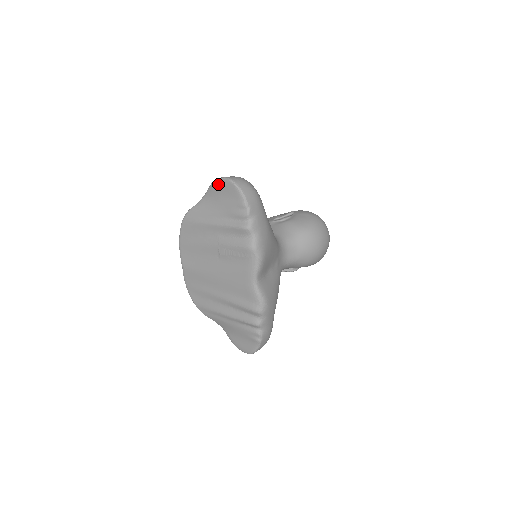
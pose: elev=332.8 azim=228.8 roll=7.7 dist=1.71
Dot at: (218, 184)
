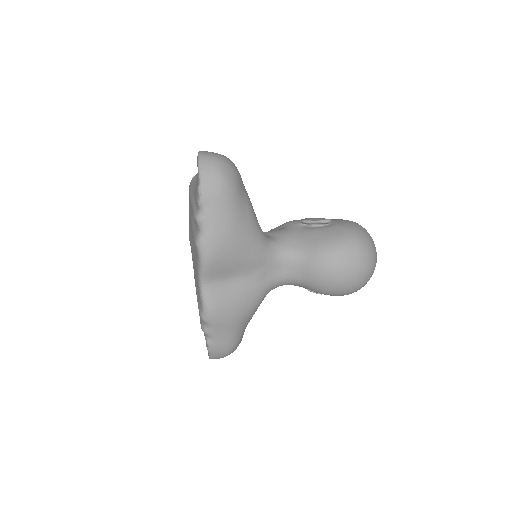
Dot at: occluded
